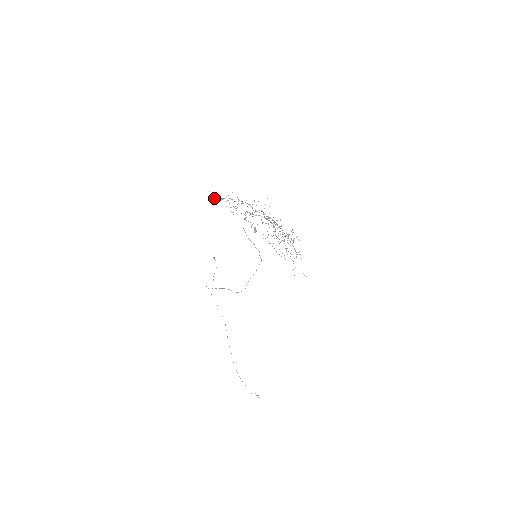
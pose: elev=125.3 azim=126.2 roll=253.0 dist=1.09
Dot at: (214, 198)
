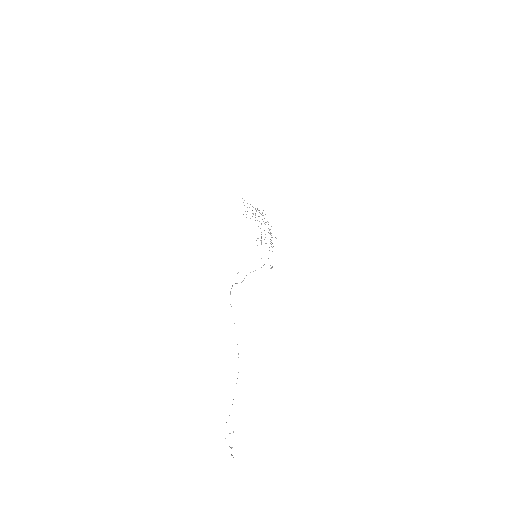
Dot at: occluded
